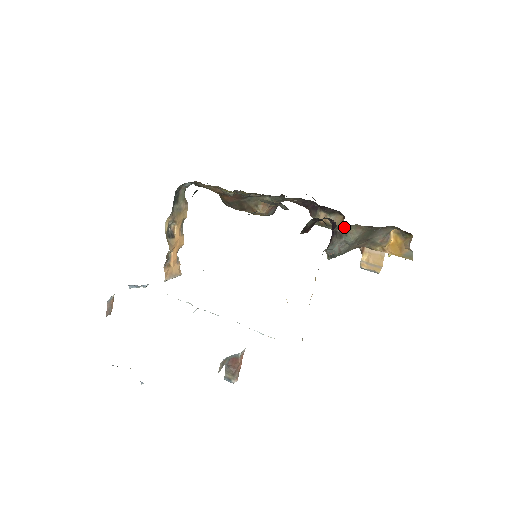
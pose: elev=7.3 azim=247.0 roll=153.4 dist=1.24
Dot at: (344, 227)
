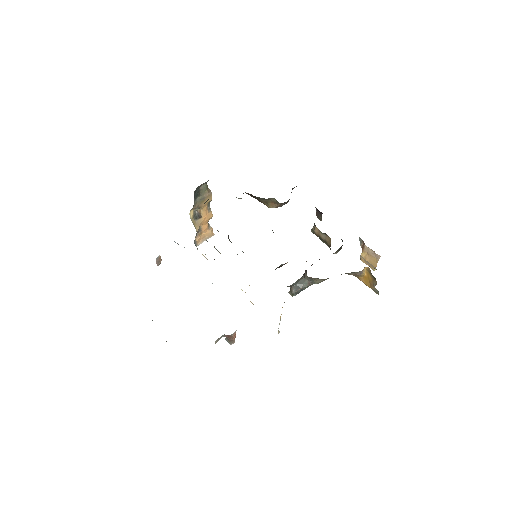
Dot at: occluded
